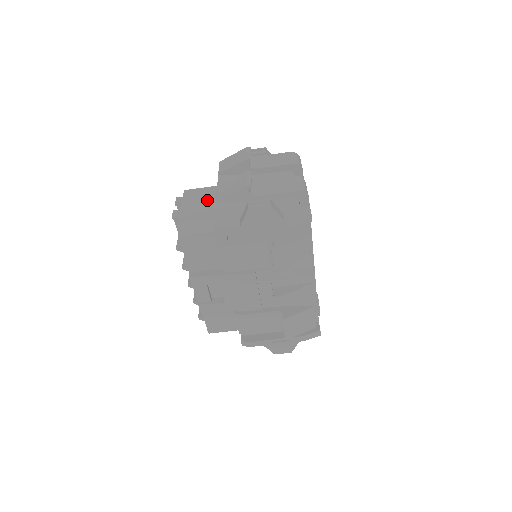
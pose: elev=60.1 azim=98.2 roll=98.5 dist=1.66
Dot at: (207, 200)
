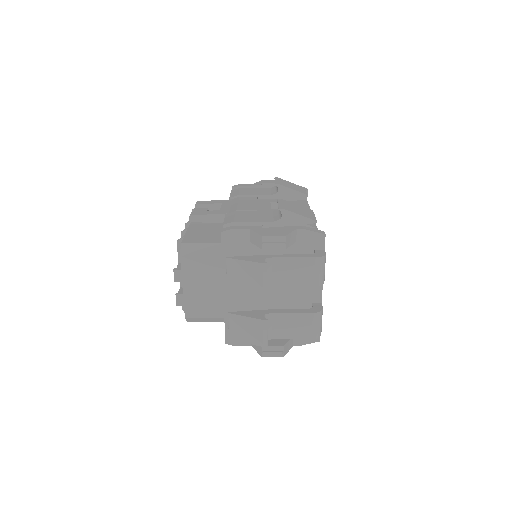
Dot at: (212, 285)
